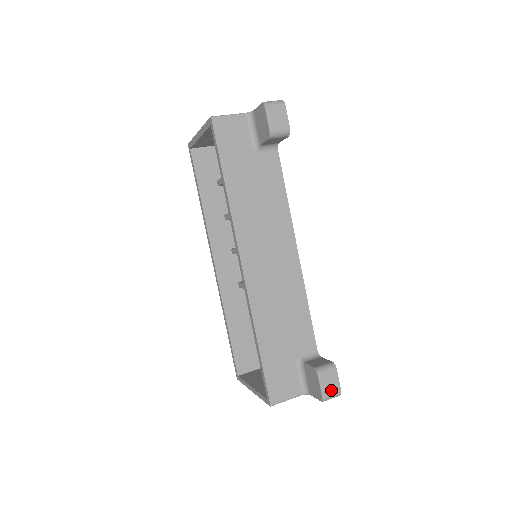
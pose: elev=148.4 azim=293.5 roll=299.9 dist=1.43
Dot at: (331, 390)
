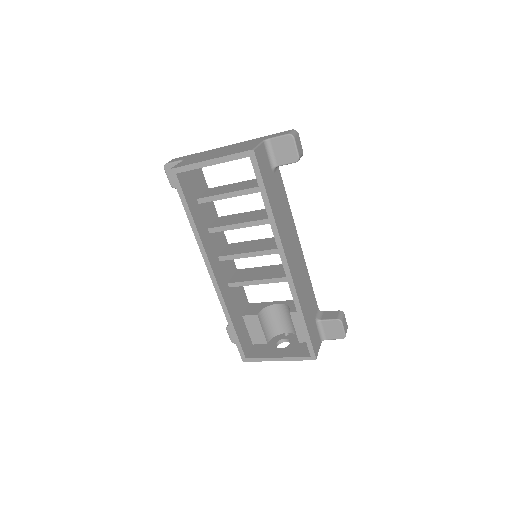
Dot at: (346, 329)
